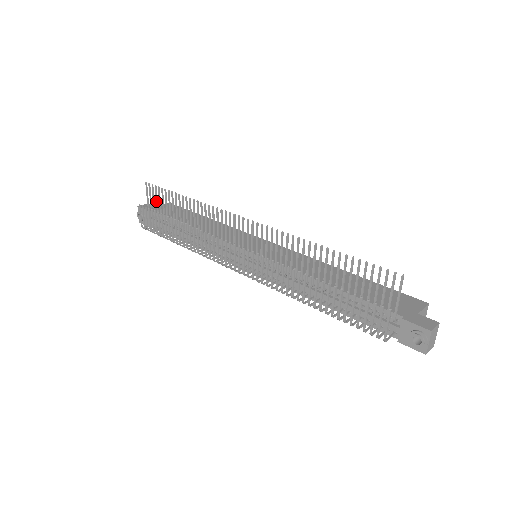
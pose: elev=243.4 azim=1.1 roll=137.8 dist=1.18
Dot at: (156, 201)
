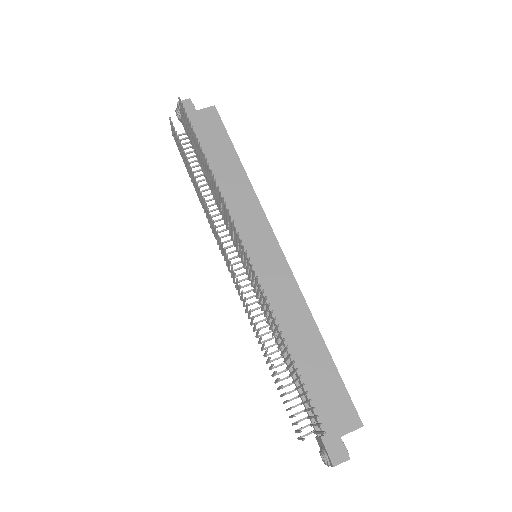
Dot at: (186, 125)
